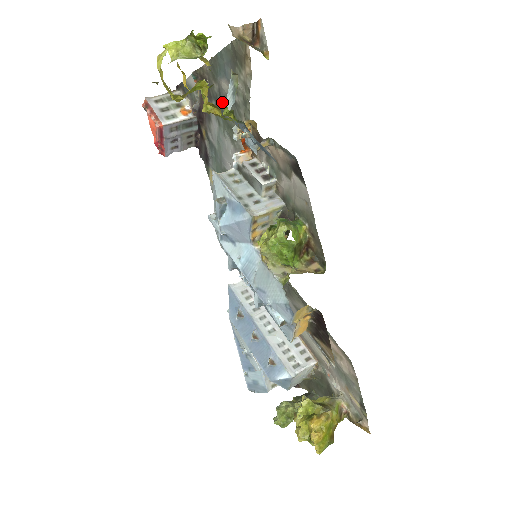
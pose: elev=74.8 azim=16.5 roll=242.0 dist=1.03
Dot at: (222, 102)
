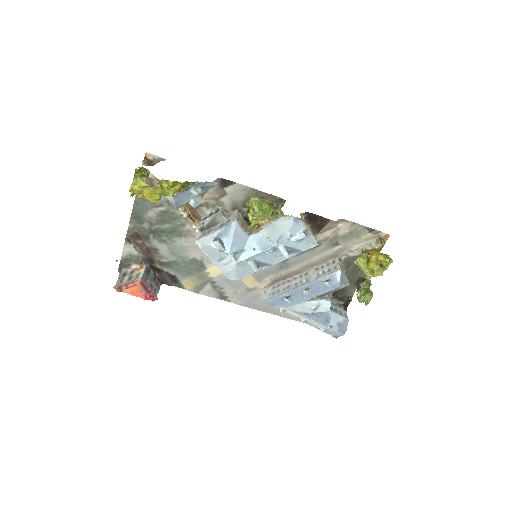
Dot at: (157, 226)
